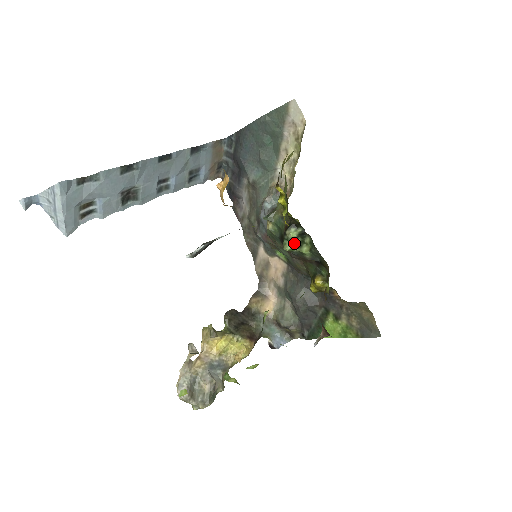
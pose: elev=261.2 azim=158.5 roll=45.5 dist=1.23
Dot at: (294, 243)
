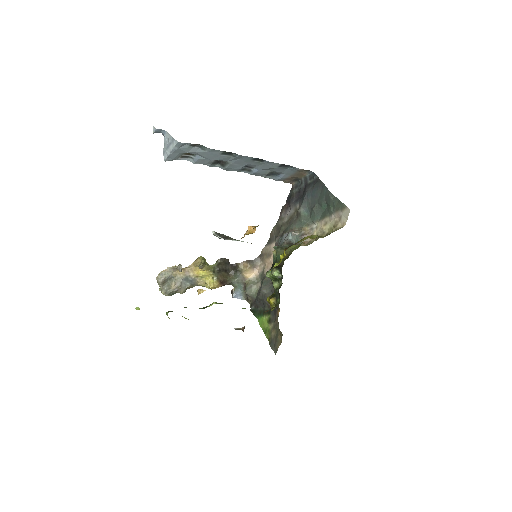
Dot at: (273, 277)
